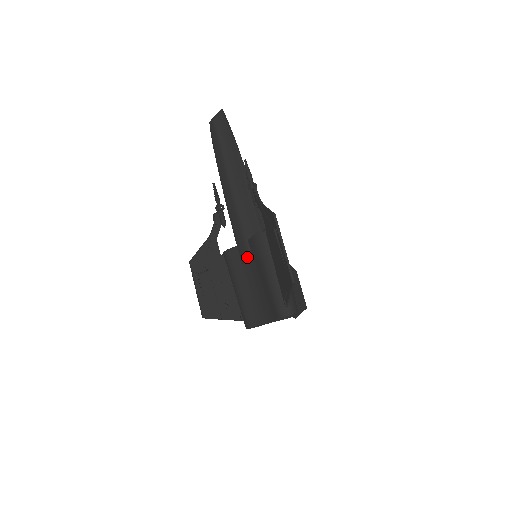
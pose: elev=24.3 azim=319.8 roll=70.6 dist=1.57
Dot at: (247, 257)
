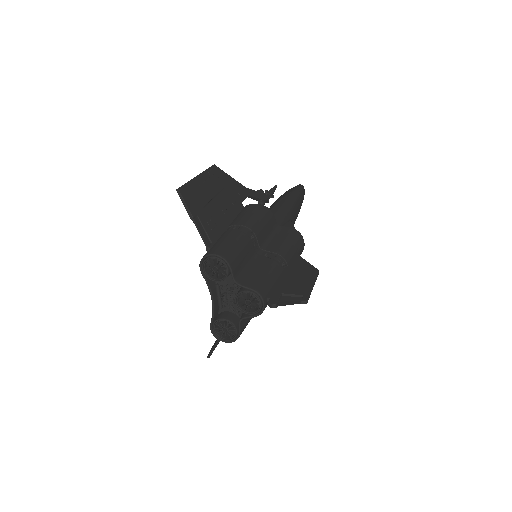
Dot at: occluded
